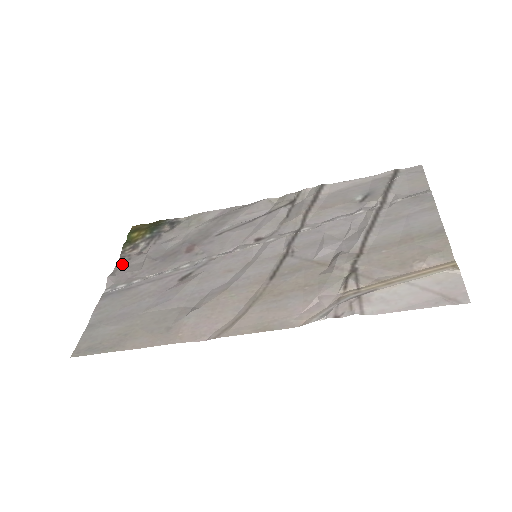
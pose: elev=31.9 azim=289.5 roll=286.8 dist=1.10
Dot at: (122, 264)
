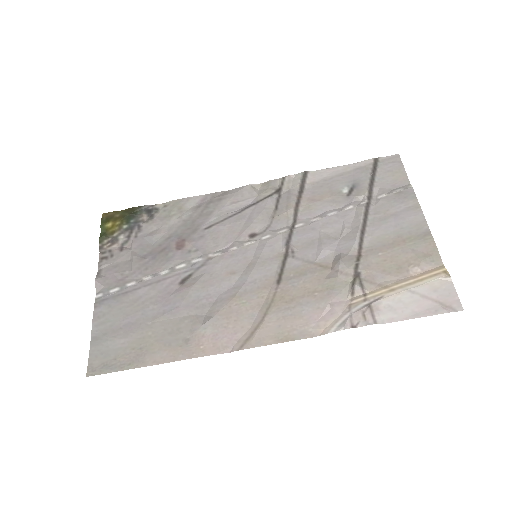
Dot at: (106, 262)
